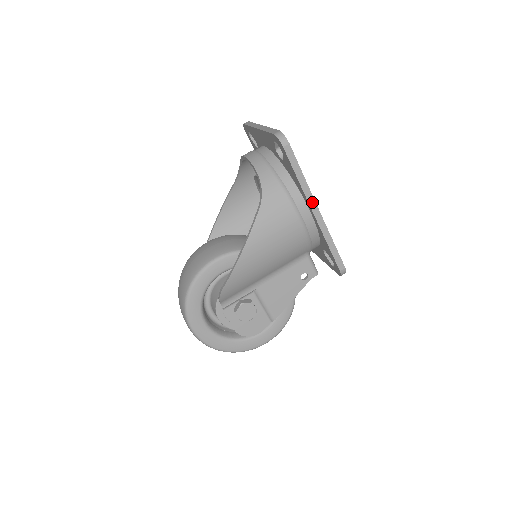
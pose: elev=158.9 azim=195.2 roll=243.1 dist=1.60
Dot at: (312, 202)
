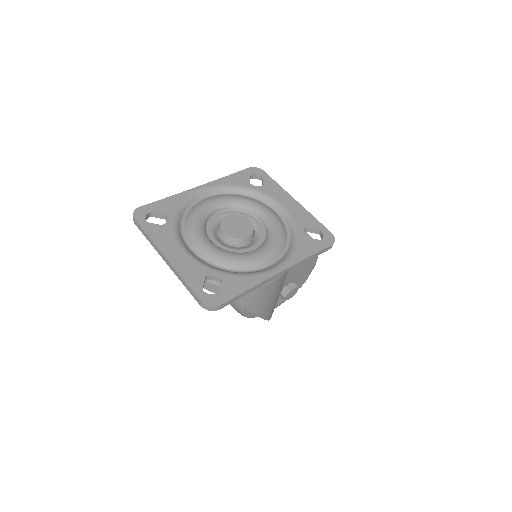
Dot at: (271, 279)
